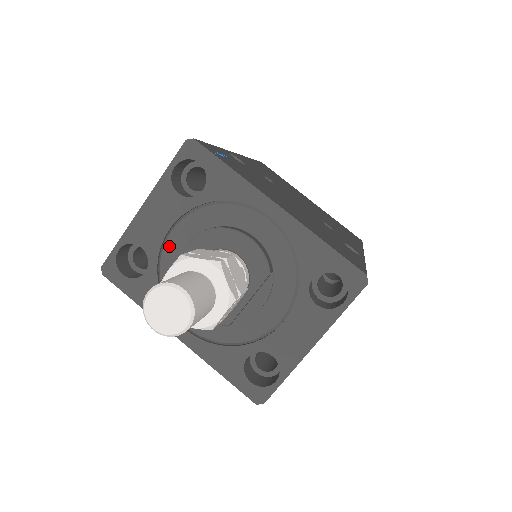
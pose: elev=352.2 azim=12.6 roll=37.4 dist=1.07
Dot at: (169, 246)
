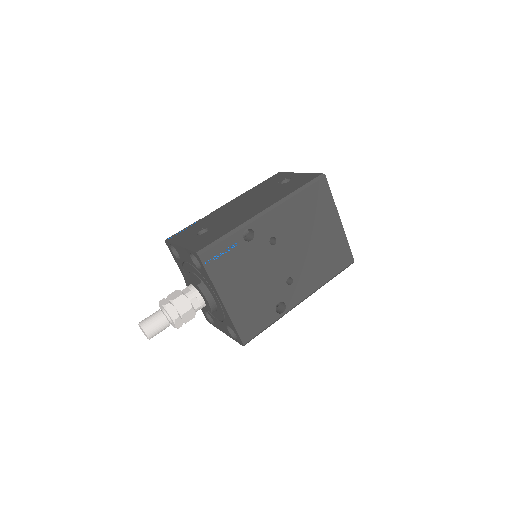
Dot at: (187, 265)
